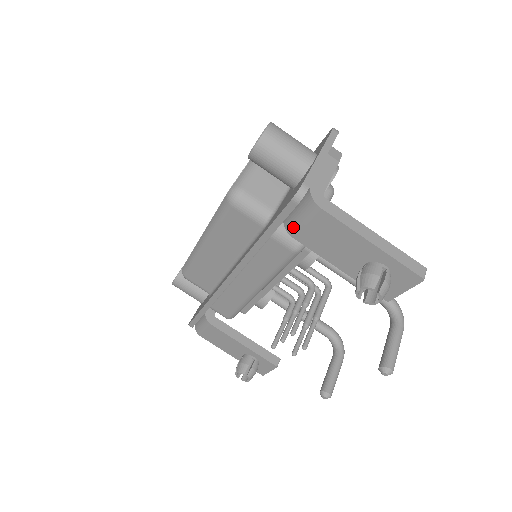
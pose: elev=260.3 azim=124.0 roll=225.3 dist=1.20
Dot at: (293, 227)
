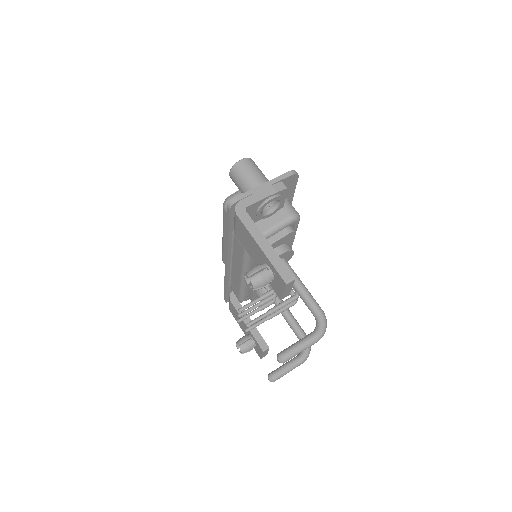
Dot at: (234, 227)
